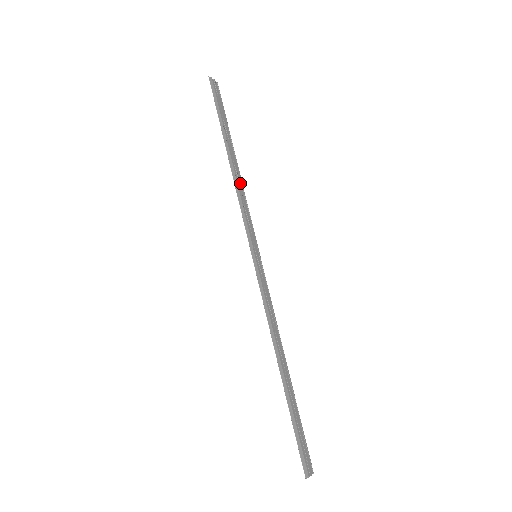
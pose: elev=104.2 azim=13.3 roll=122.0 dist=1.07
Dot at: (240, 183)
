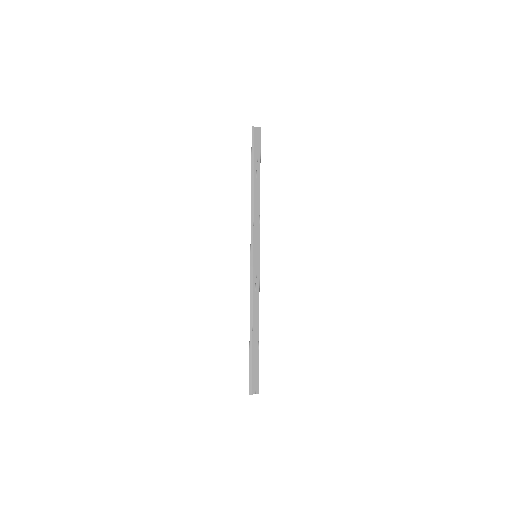
Dot at: (258, 205)
